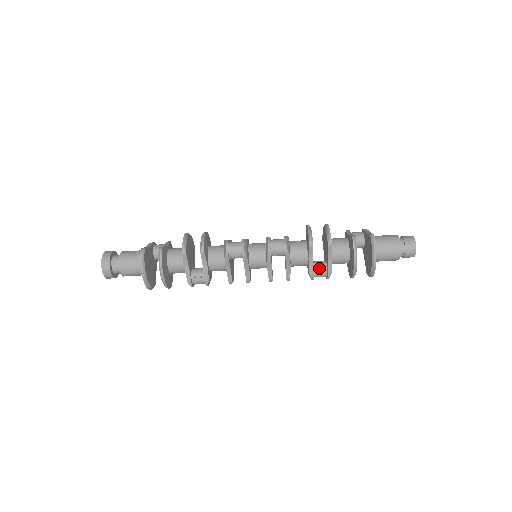
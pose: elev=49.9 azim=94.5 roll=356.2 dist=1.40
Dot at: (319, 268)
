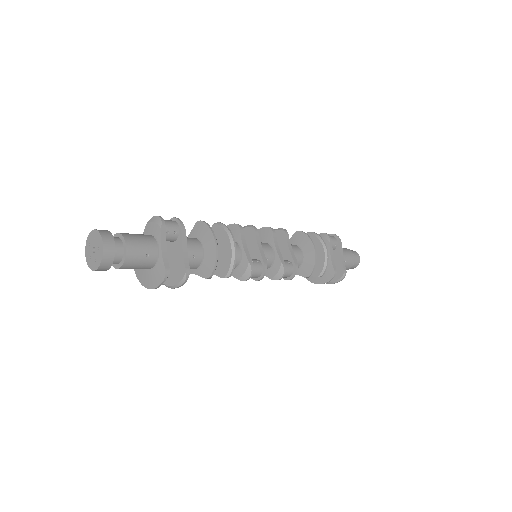
Dot at: occluded
